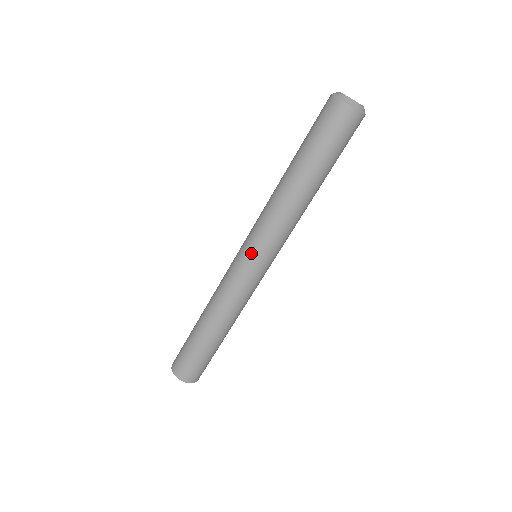
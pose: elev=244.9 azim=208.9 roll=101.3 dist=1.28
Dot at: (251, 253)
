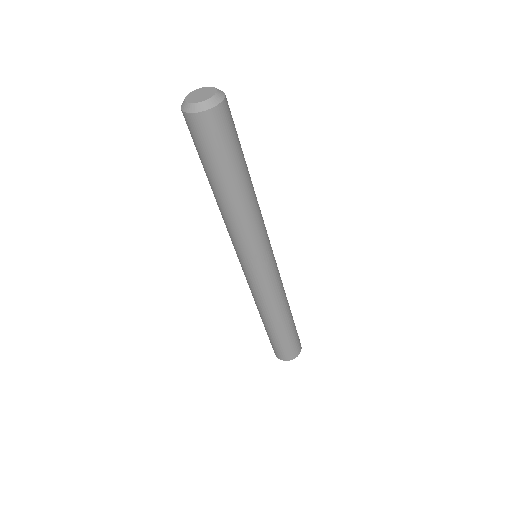
Dot at: occluded
